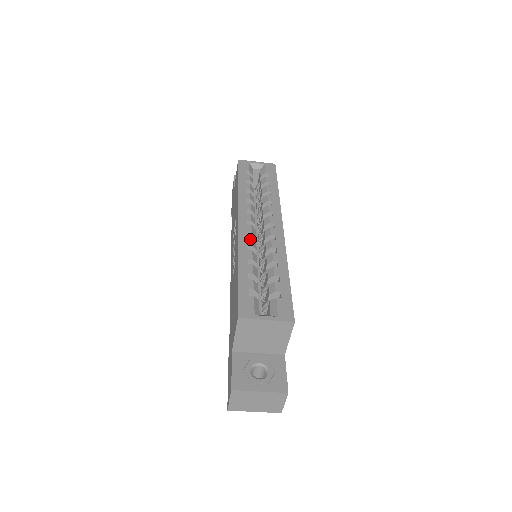
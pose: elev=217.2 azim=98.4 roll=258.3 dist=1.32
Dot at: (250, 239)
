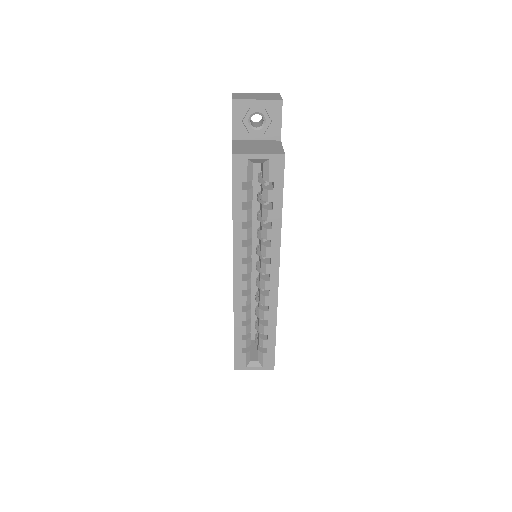
Dot at: (245, 299)
